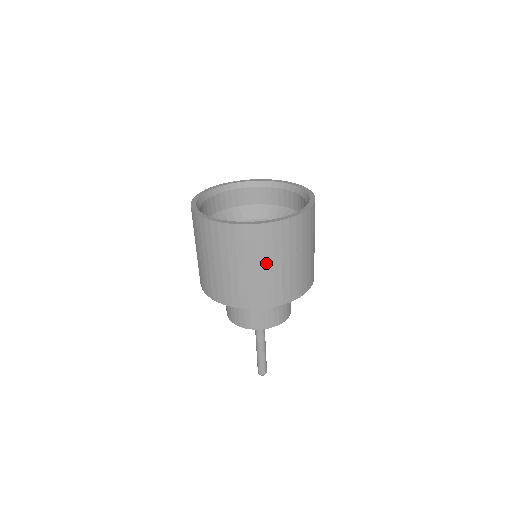
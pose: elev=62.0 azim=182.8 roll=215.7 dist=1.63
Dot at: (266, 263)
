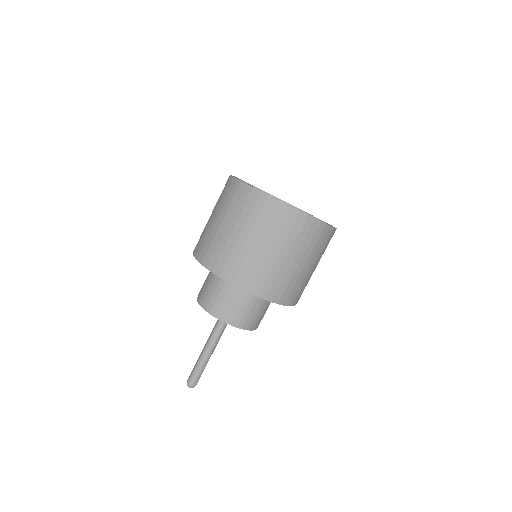
Dot at: (282, 250)
